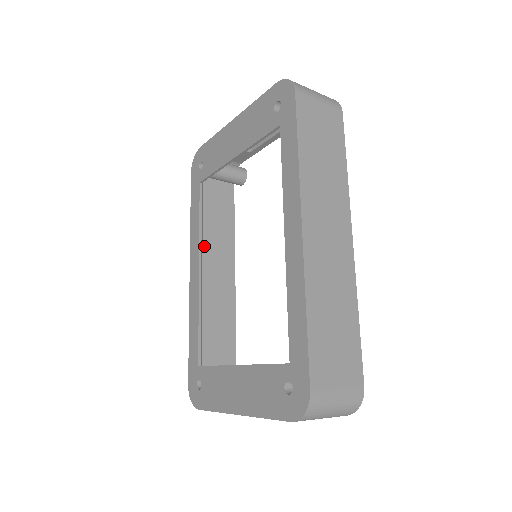
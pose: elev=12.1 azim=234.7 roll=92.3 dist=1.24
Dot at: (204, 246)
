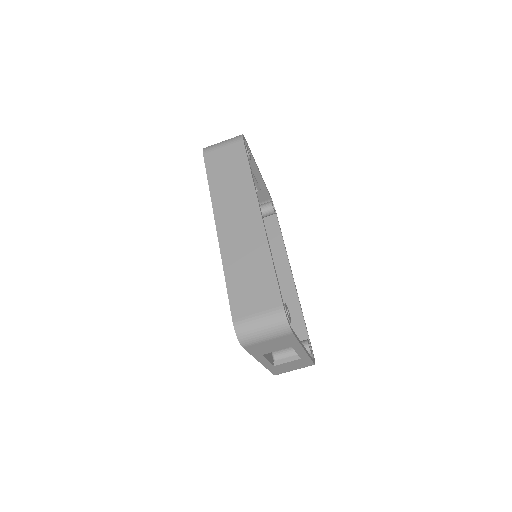
Dot at: occluded
